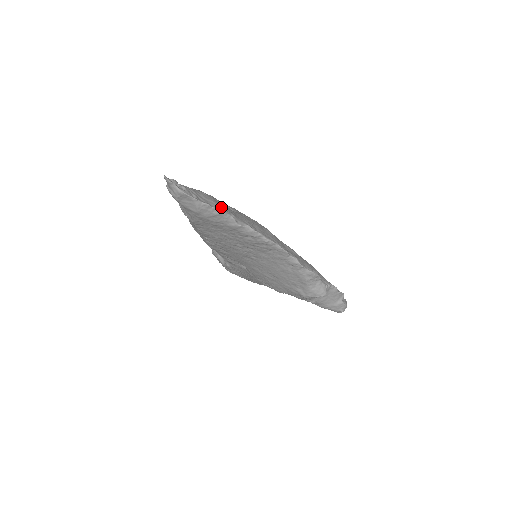
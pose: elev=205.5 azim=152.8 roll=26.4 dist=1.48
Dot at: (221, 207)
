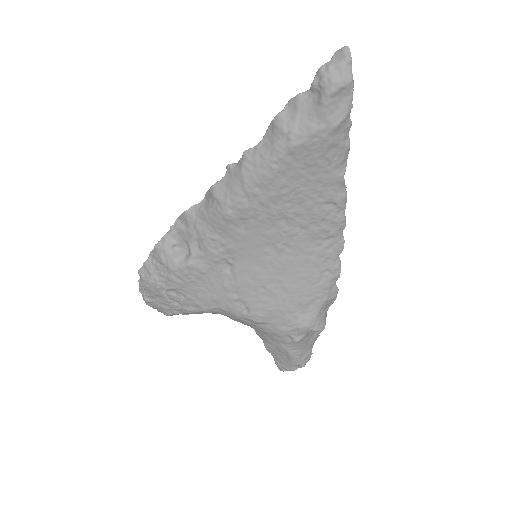
Dot at: occluded
